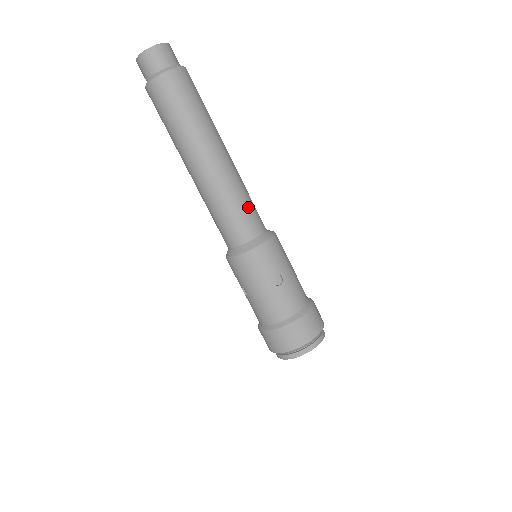
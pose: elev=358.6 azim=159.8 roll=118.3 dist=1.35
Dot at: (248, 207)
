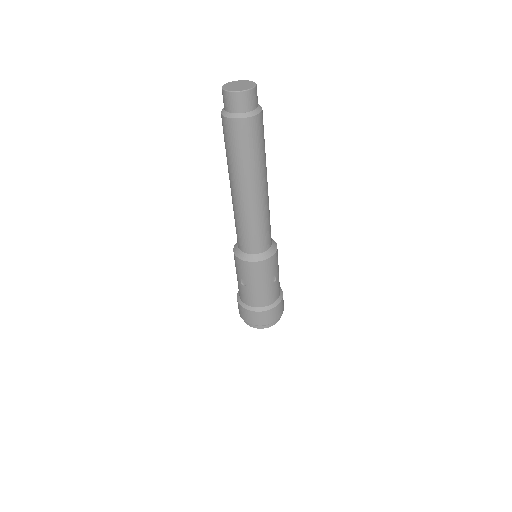
Dot at: (270, 226)
